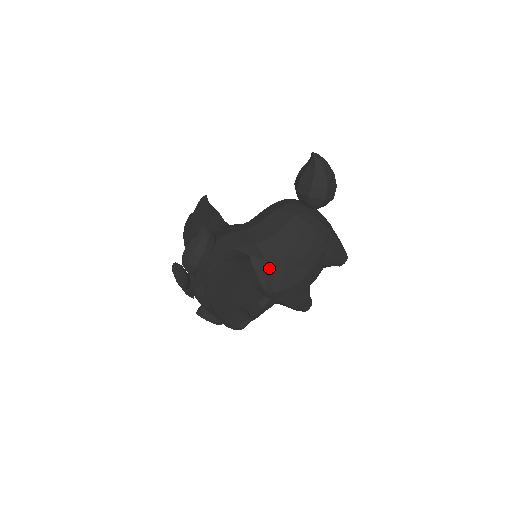
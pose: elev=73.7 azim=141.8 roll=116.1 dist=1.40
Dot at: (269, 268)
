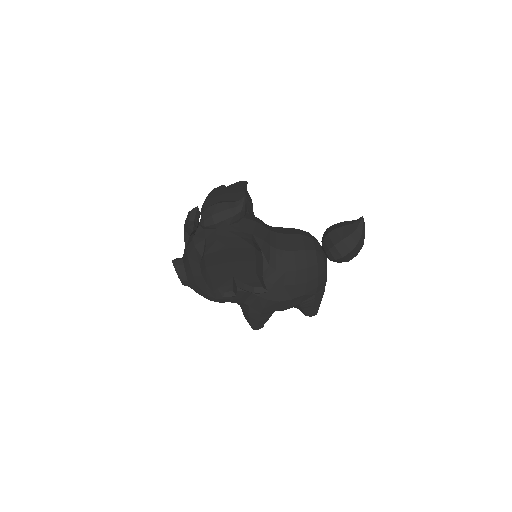
Dot at: (266, 271)
